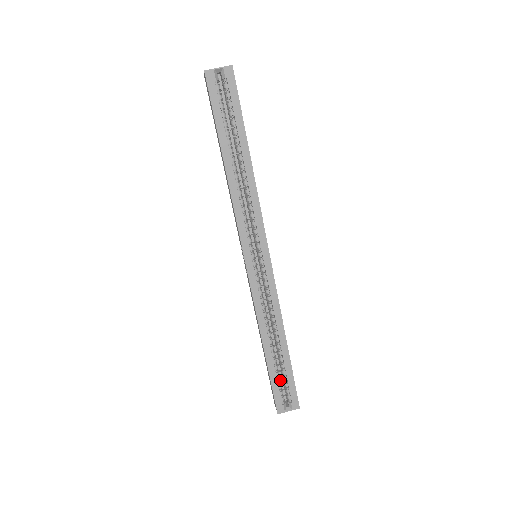
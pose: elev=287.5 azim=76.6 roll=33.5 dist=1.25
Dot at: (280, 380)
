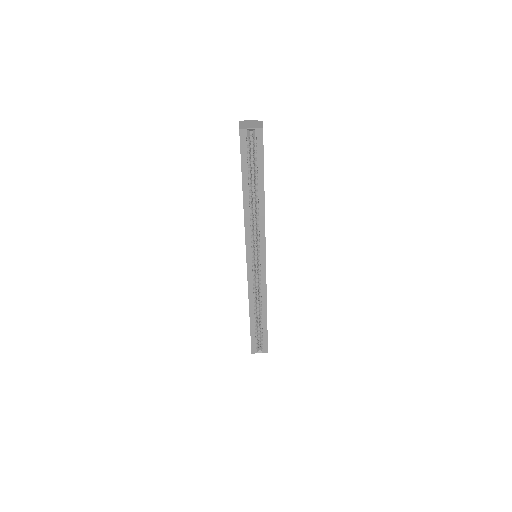
Dot at: (257, 334)
